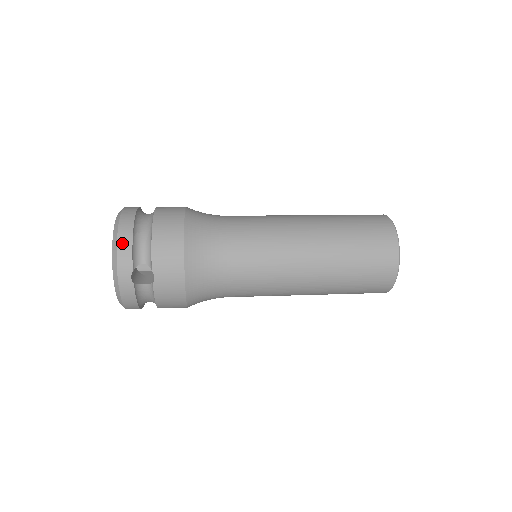
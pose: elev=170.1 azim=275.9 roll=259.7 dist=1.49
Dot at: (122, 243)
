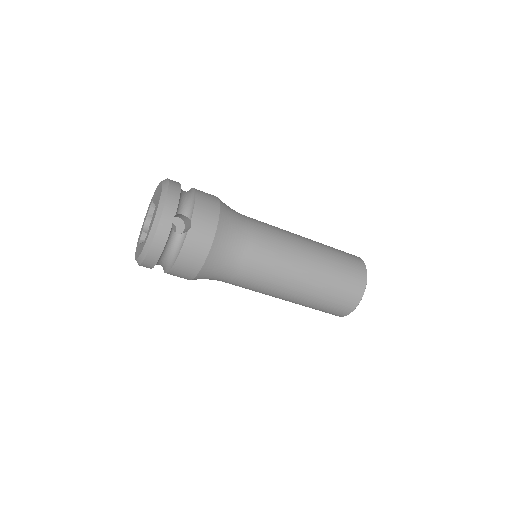
Dot at: (172, 192)
